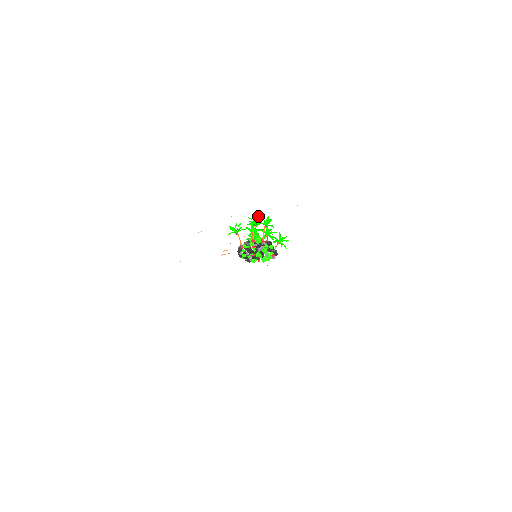
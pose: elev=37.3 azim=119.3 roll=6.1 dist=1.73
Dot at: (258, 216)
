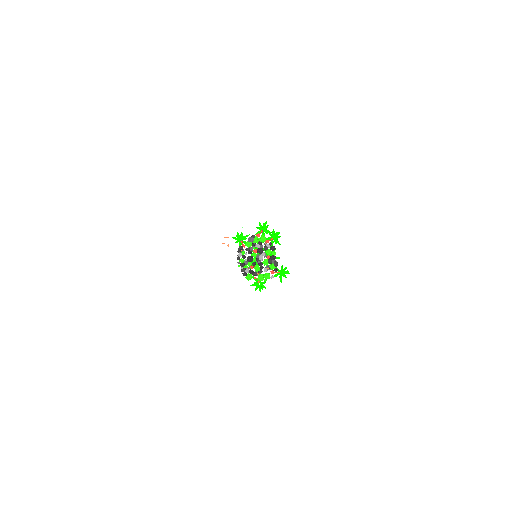
Dot at: occluded
